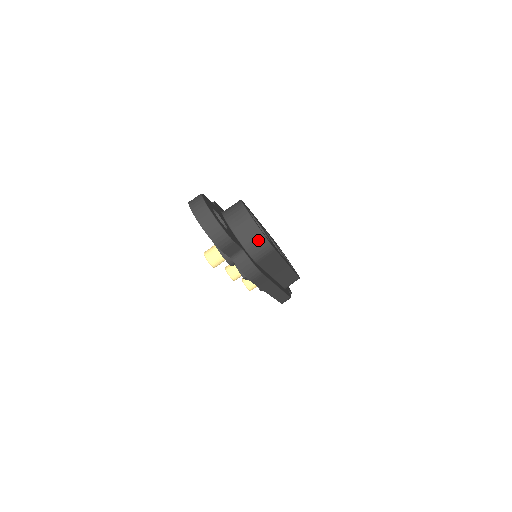
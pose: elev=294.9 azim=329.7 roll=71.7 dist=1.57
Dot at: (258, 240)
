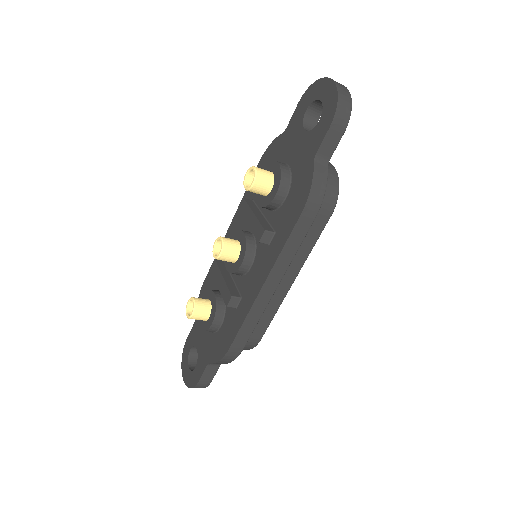
Dot at: (332, 183)
